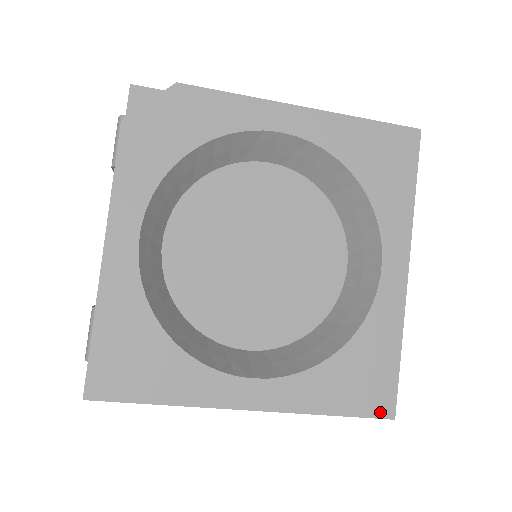
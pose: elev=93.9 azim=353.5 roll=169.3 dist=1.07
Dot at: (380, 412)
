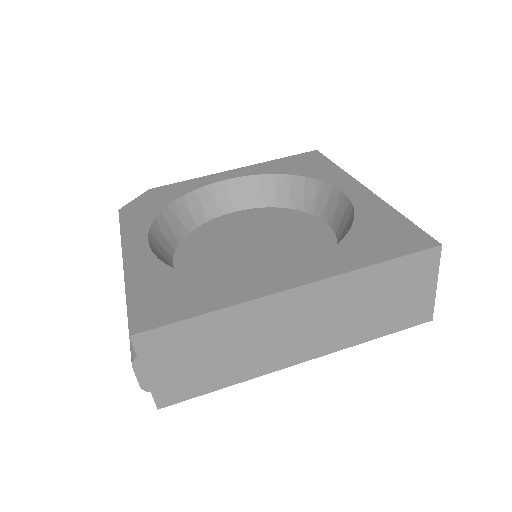
Dot at: (422, 246)
